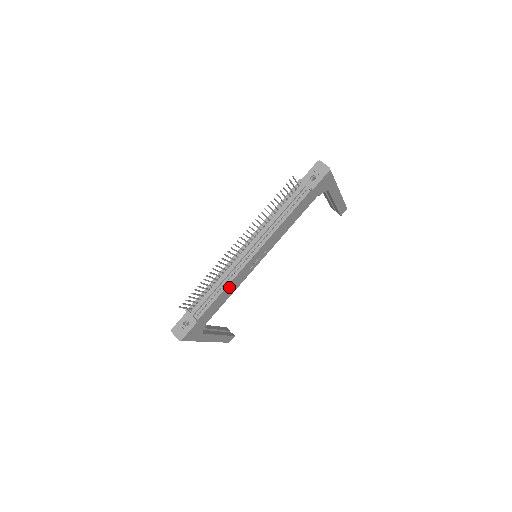
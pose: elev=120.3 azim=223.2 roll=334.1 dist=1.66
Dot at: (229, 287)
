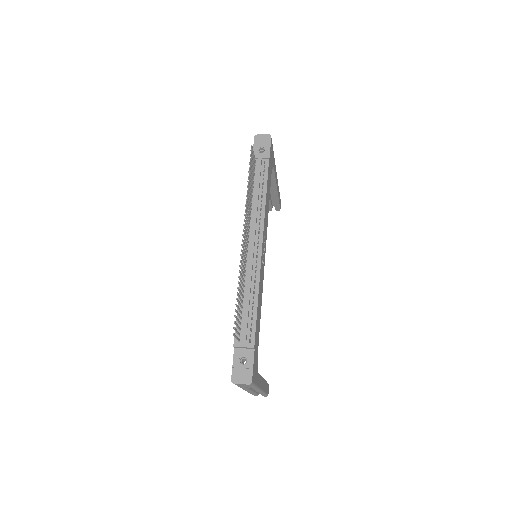
Dot at: (259, 292)
